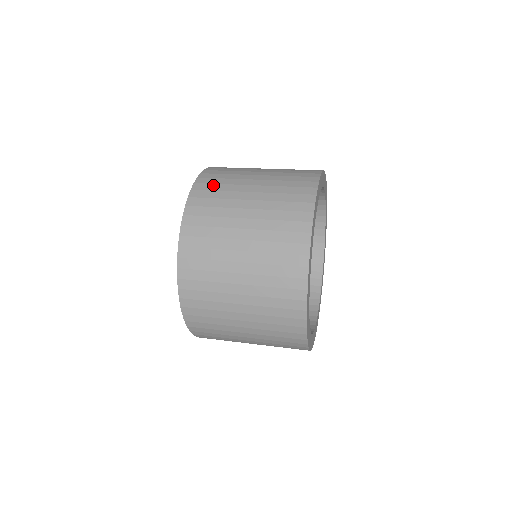
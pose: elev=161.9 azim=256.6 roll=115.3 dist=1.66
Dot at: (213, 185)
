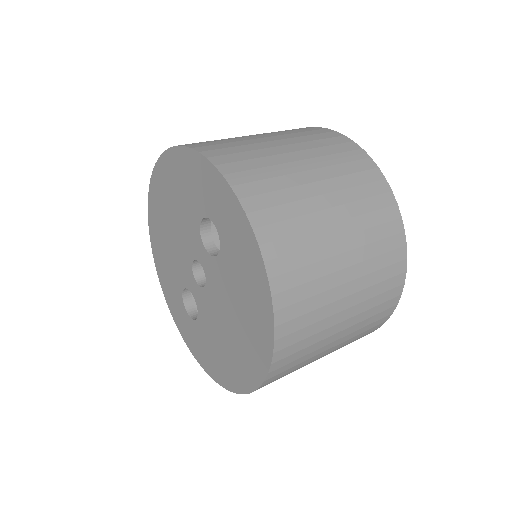
Dot at: (301, 305)
